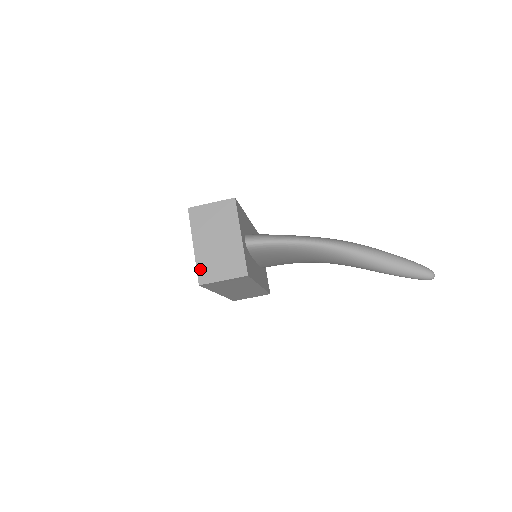
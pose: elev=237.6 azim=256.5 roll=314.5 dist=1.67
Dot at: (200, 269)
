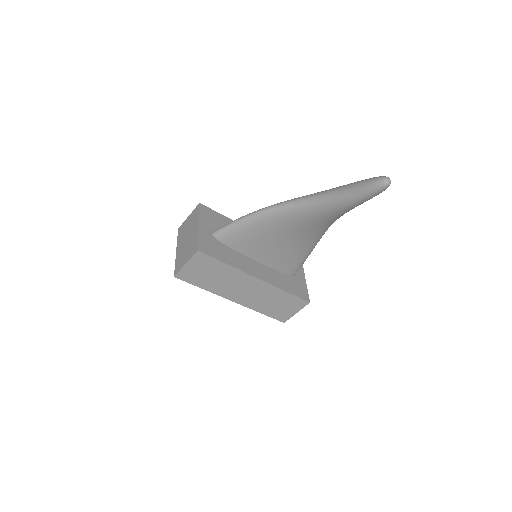
Dot at: (176, 265)
